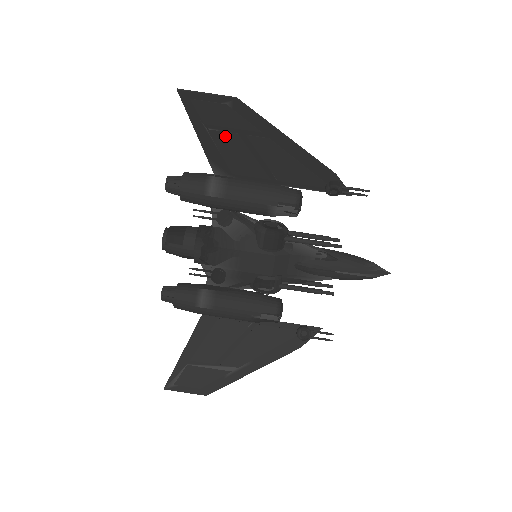
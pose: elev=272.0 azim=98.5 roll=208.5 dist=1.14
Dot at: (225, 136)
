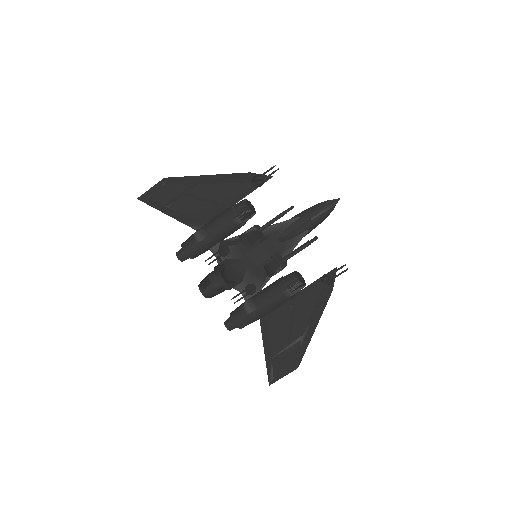
Dot at: (179, 203)
